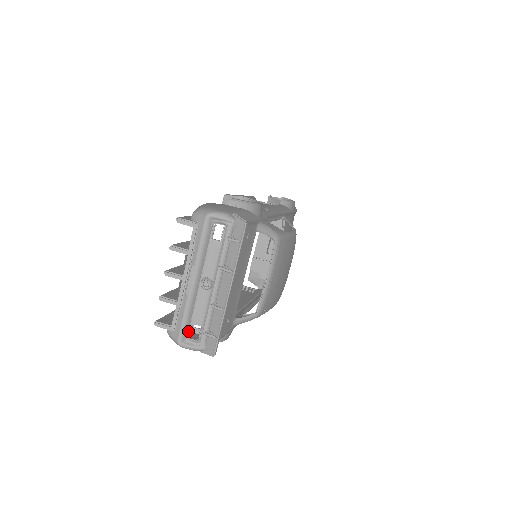
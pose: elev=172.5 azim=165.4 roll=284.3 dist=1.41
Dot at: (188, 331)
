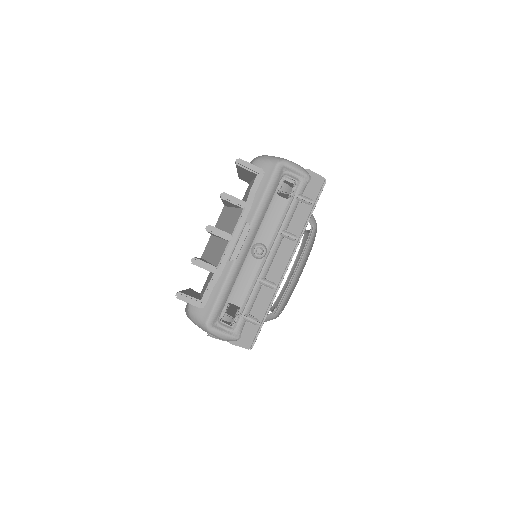
Dot at: (221, 311)
